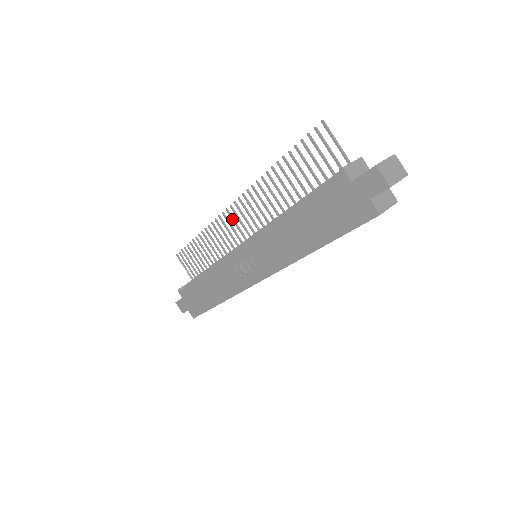
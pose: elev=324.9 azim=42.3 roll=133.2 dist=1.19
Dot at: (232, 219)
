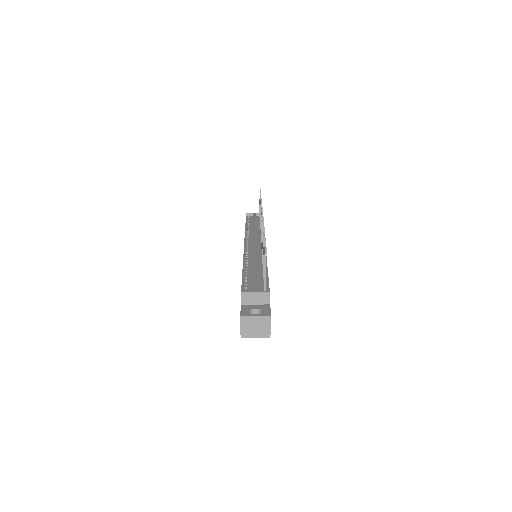
Dot at: occluded
